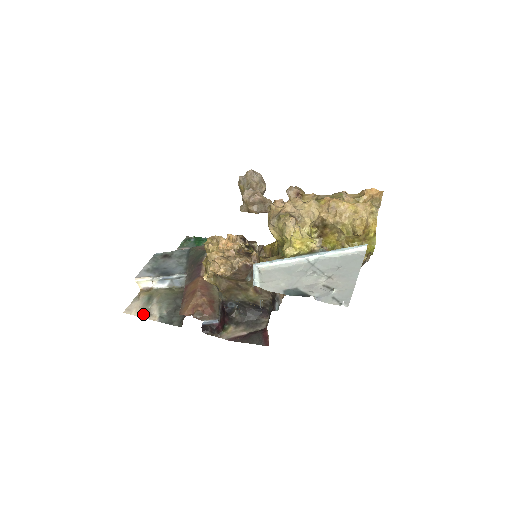
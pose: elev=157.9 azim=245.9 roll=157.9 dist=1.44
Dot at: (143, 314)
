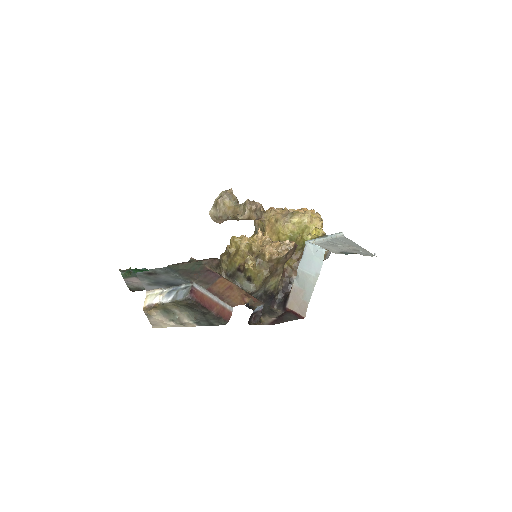
Dot at: (176, 324)
